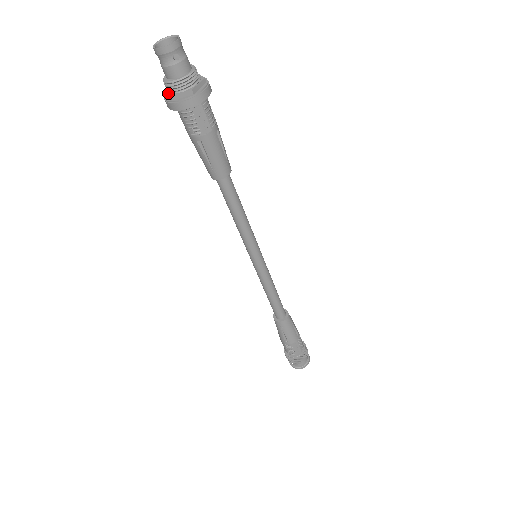
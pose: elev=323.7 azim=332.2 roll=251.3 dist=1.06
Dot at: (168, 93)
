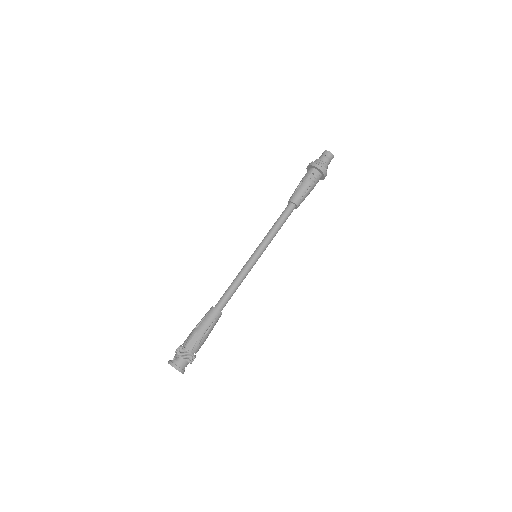
Dot at: occluded
